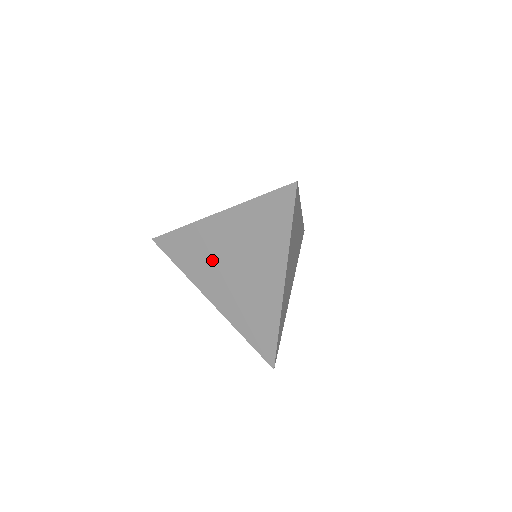
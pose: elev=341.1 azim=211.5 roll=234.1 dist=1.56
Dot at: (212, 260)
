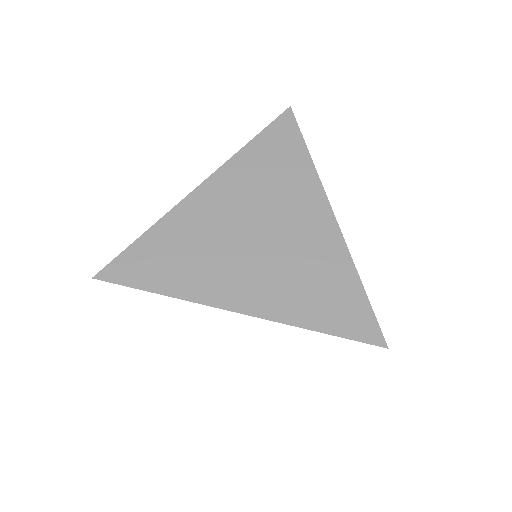
Dot at: (217, 246)
